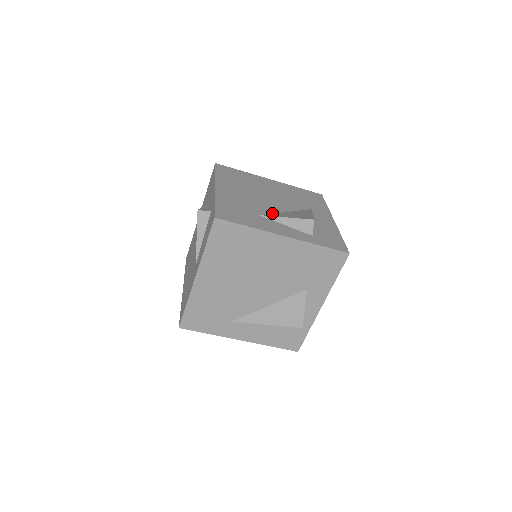
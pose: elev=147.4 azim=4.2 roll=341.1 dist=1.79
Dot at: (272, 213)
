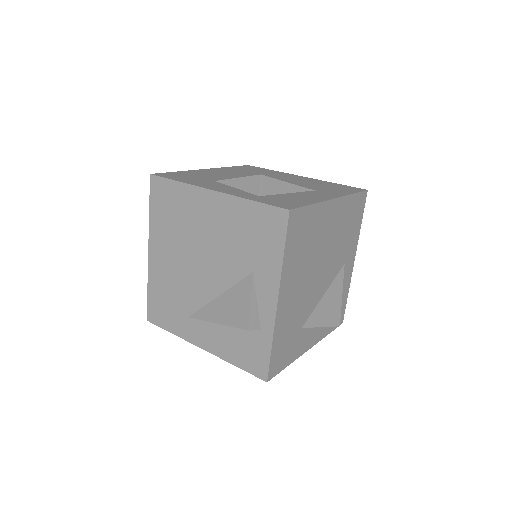
Dot at: occluded
